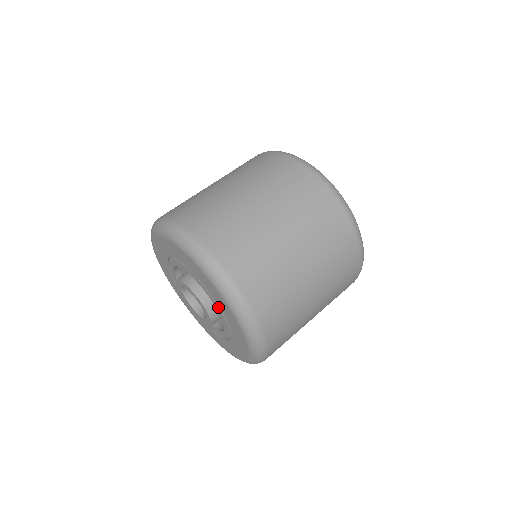
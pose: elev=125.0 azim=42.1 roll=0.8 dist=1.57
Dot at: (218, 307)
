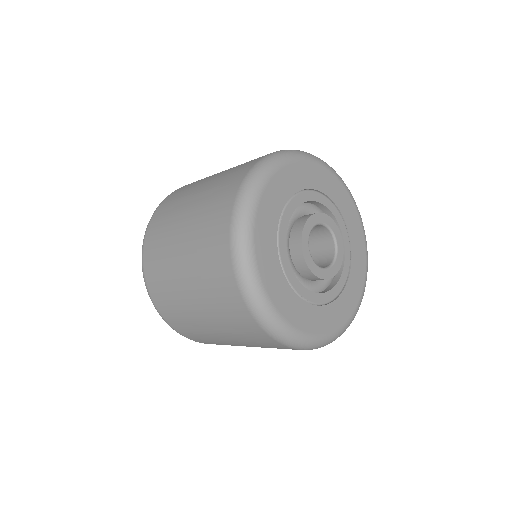
Dot at: occluded
